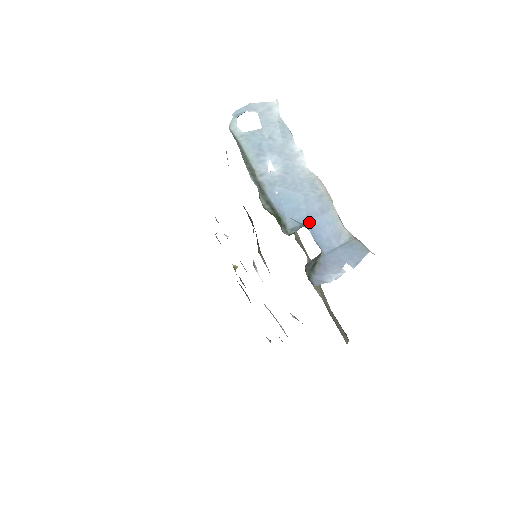
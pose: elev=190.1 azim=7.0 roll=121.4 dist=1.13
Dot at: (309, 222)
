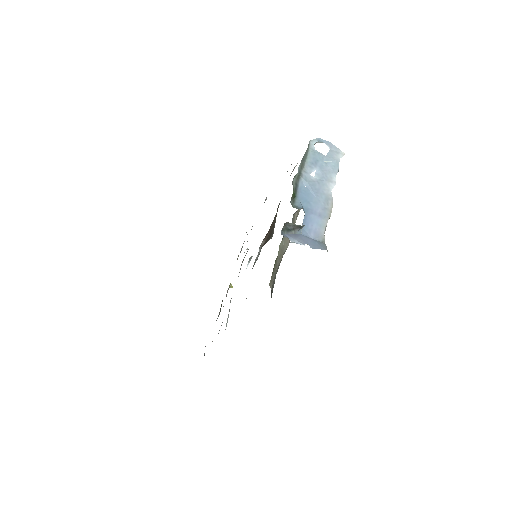
Dot at: (308, 213)
